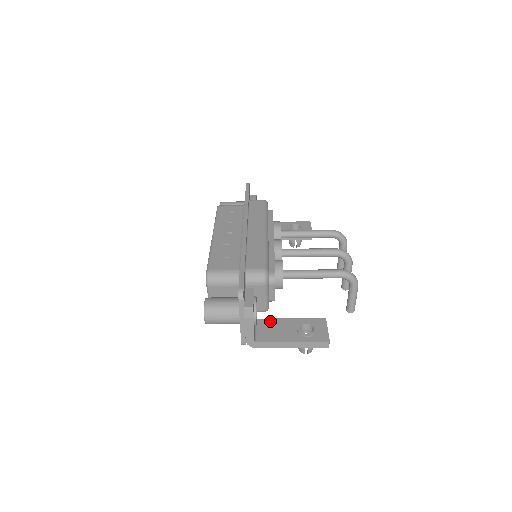
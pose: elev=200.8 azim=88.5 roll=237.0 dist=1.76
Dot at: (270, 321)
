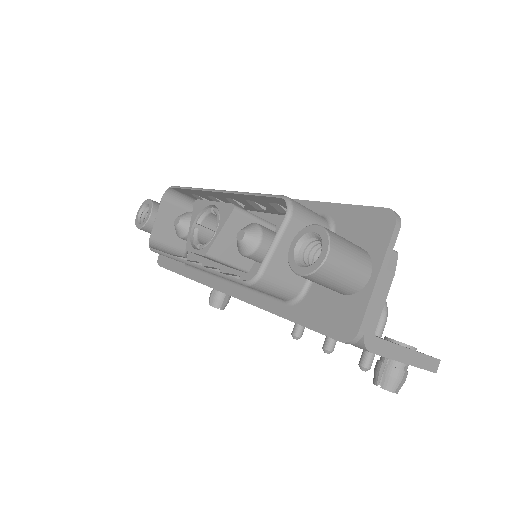
Dot at: occluded
